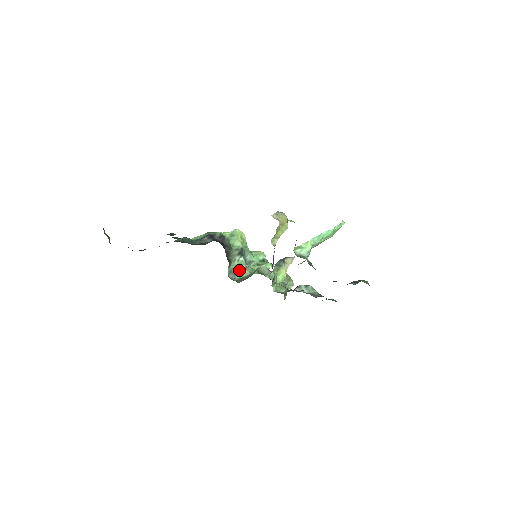
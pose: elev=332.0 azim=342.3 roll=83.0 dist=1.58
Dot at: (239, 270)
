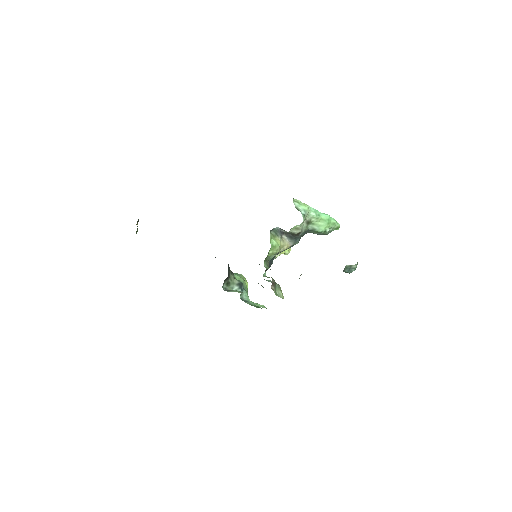
Dot at: (234, 290)
